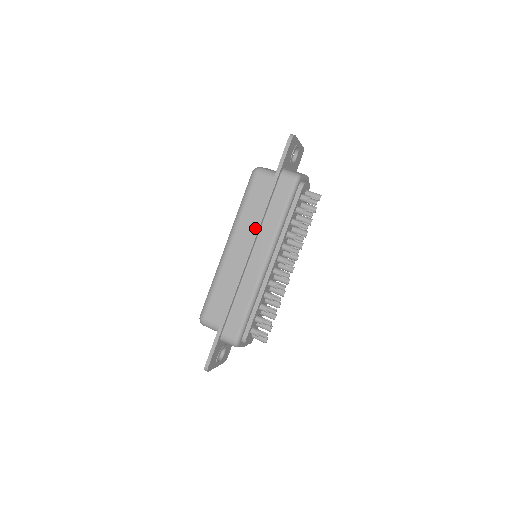
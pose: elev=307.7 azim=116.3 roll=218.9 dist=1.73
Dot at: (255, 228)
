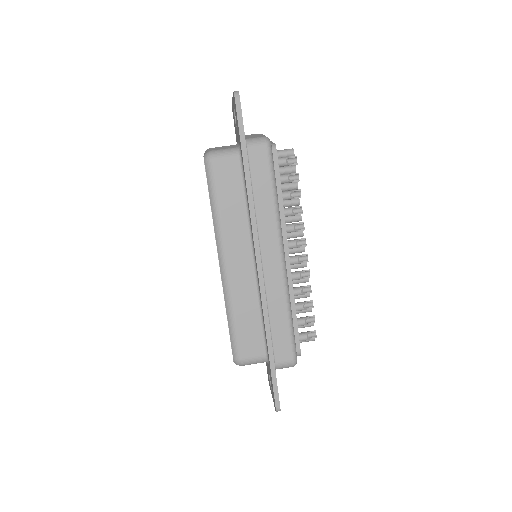
Dot at: (251, 227)
